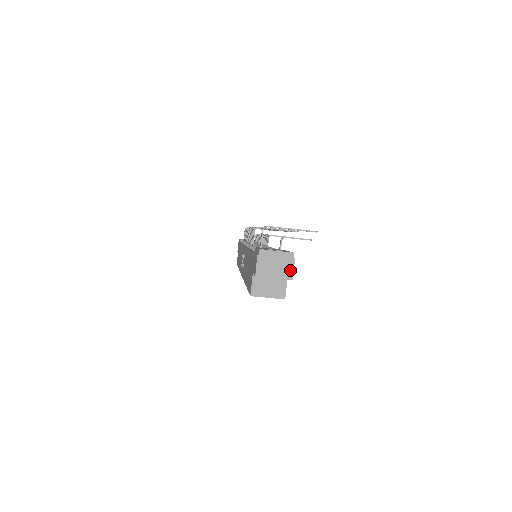
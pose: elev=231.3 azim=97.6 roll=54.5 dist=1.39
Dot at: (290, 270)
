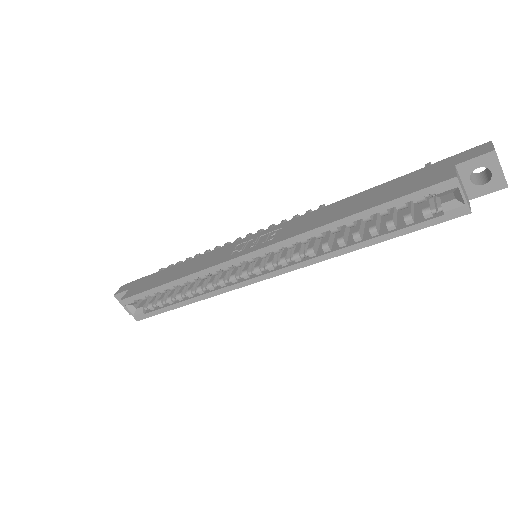
Dot at: (505, 179)
